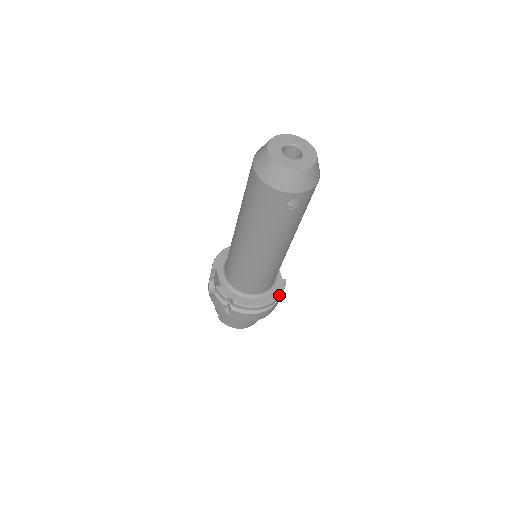
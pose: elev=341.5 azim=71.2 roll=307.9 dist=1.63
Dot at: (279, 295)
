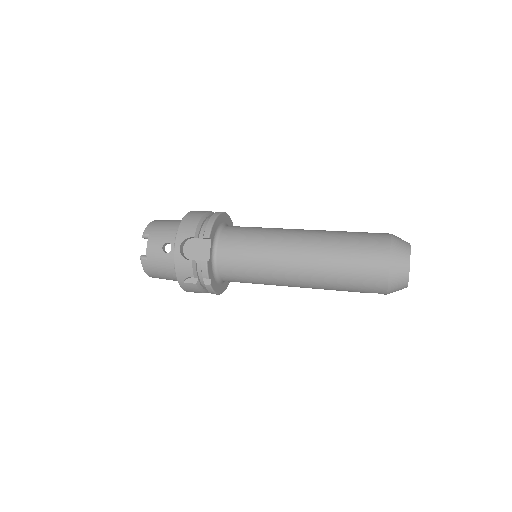
Dot at: occluded
